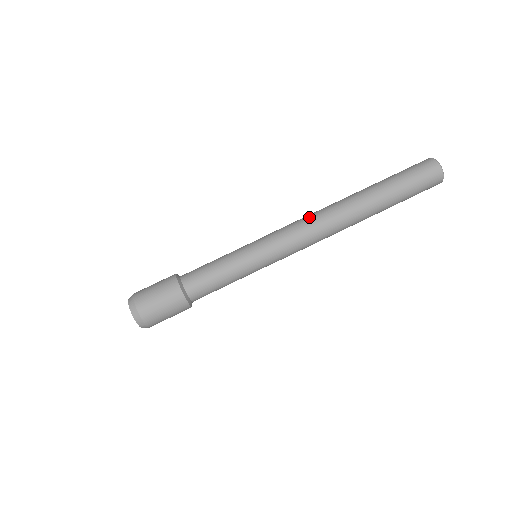
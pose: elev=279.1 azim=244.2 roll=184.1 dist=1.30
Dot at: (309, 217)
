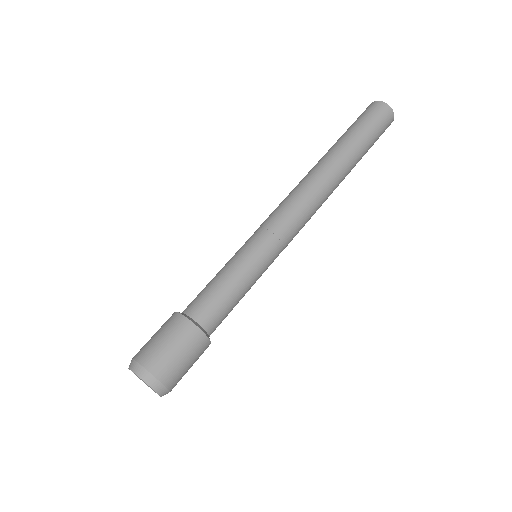
Dot at: occluded
